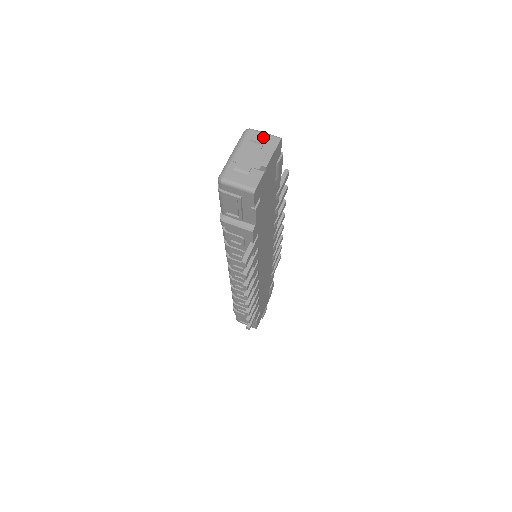
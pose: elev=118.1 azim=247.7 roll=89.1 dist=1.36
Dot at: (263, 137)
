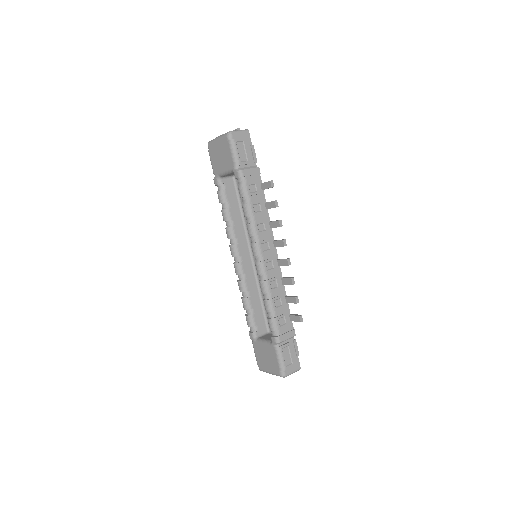
Dot at: occluded
